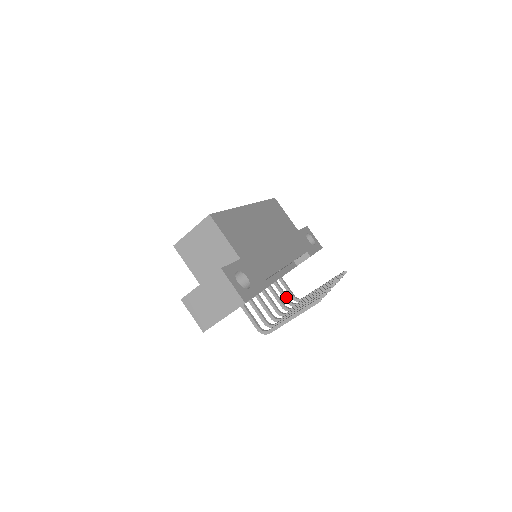
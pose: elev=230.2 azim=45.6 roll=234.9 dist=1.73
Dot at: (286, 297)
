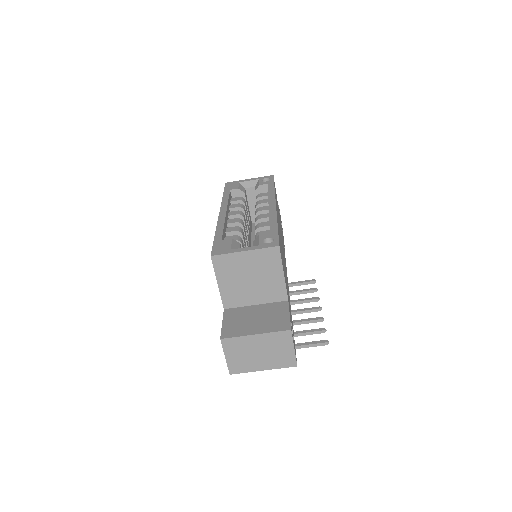
Dot at: occluded
